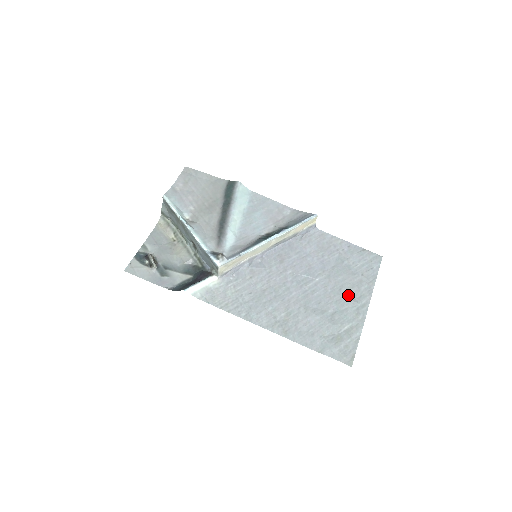
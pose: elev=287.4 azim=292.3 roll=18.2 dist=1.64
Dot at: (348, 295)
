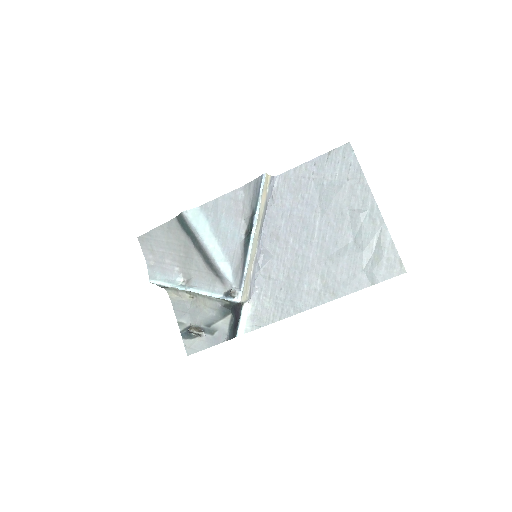
Dot at: (352, 212)
